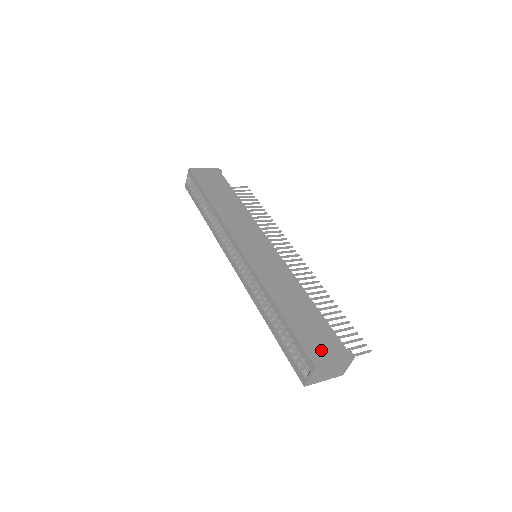
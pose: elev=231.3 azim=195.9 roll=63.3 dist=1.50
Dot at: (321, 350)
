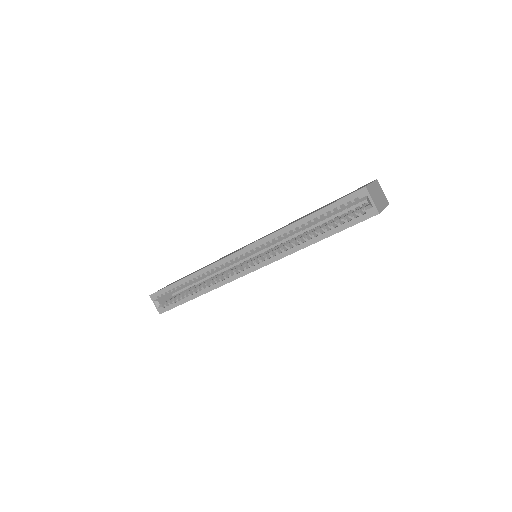
Dot at: (356, 190)
